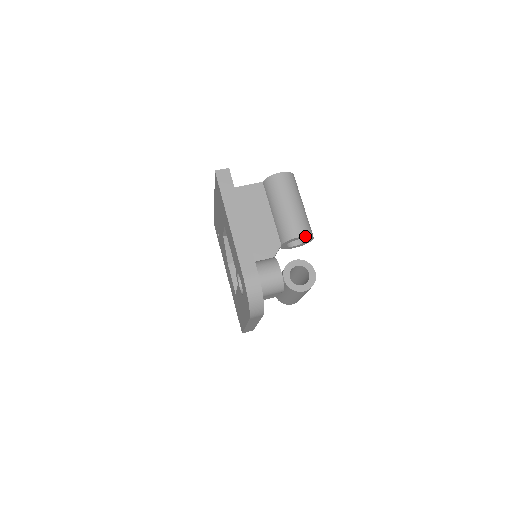
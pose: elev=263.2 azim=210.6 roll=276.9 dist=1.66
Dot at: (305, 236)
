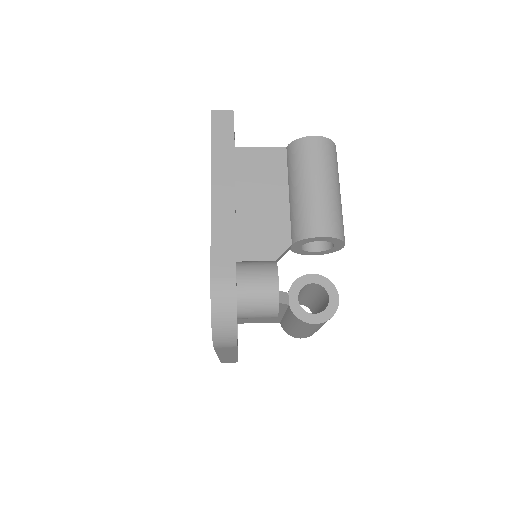
Dot at: (331, 238)
